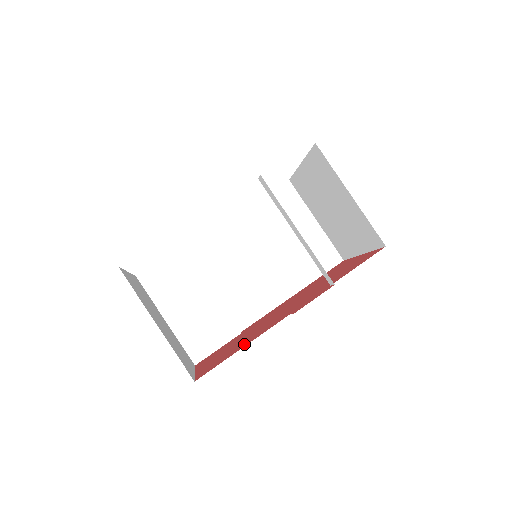
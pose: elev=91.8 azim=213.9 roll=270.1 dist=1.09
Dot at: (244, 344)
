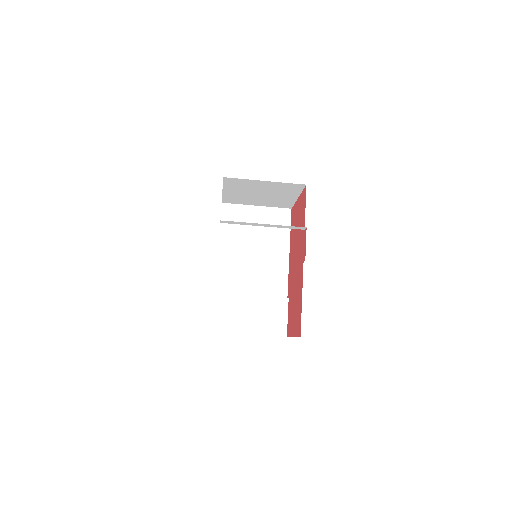
Dot at: (300, 298)
